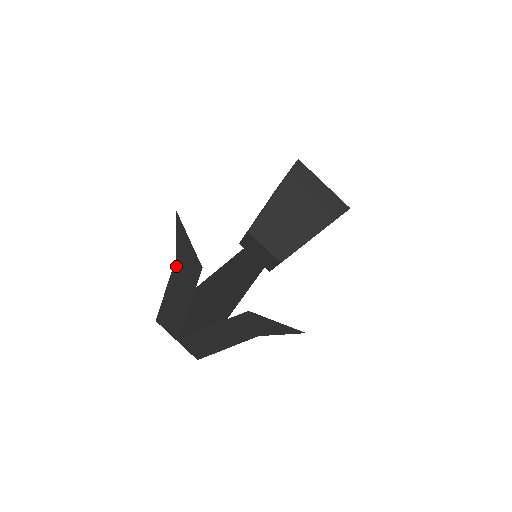
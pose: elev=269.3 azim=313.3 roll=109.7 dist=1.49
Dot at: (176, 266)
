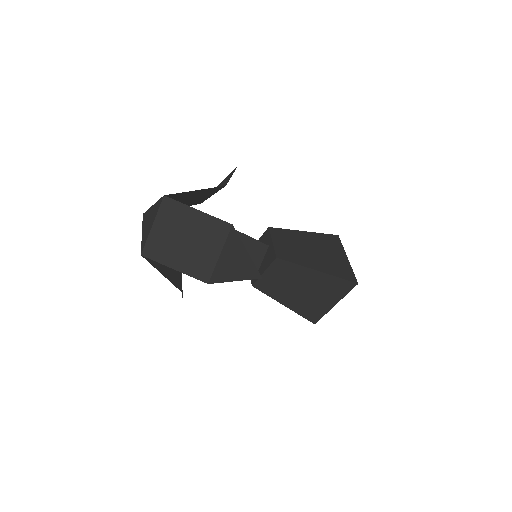
Dot at: (197, 203)
